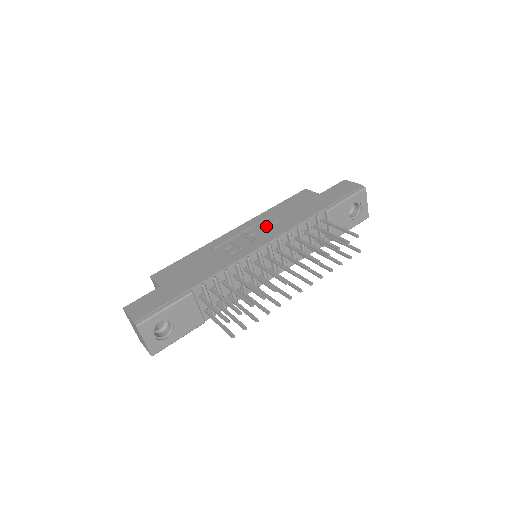
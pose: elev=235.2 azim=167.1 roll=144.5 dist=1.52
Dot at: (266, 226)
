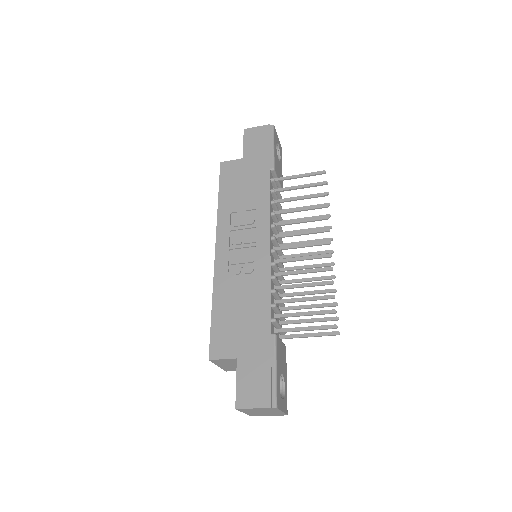
Dot at: (243, 224)
